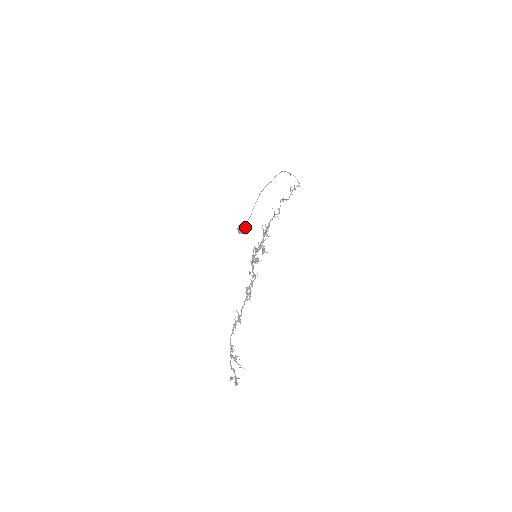
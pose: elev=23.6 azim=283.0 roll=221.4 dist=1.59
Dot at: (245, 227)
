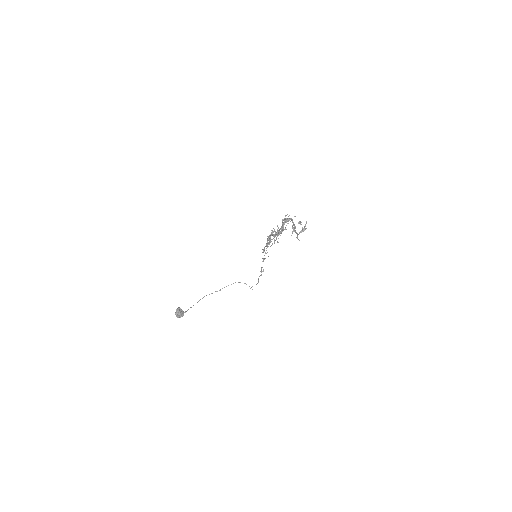
Dot at: occluded
